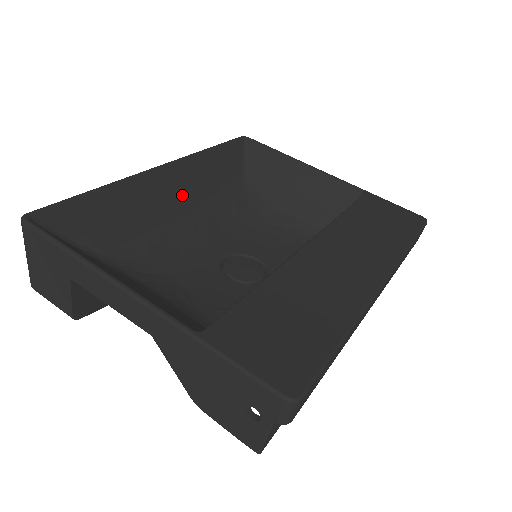
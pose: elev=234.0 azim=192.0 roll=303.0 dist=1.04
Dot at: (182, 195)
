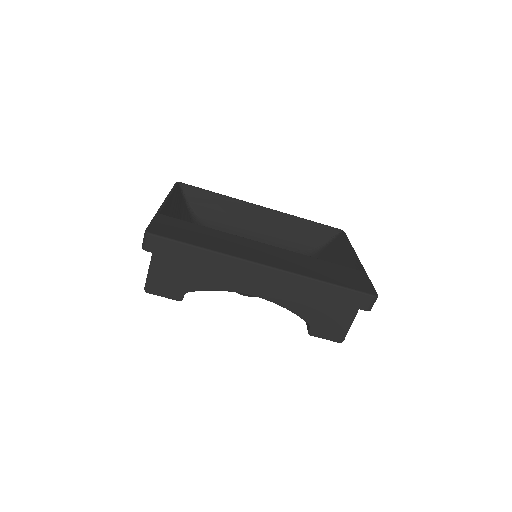
Dot at: (263, 226)
